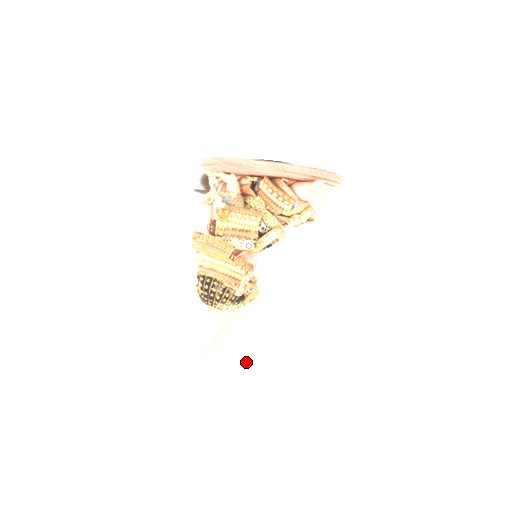
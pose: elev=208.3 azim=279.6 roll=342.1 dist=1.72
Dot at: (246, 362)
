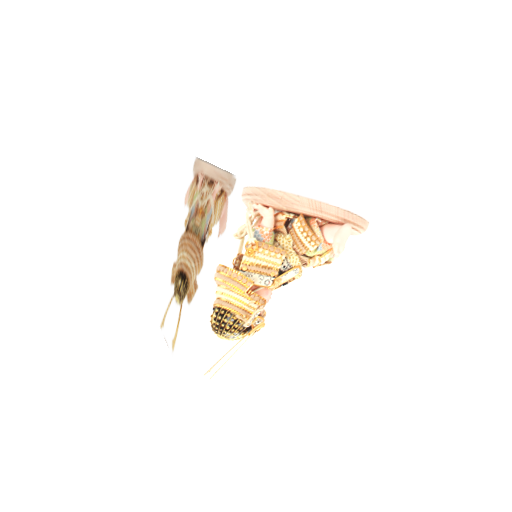
Dot at: (239, 381)
